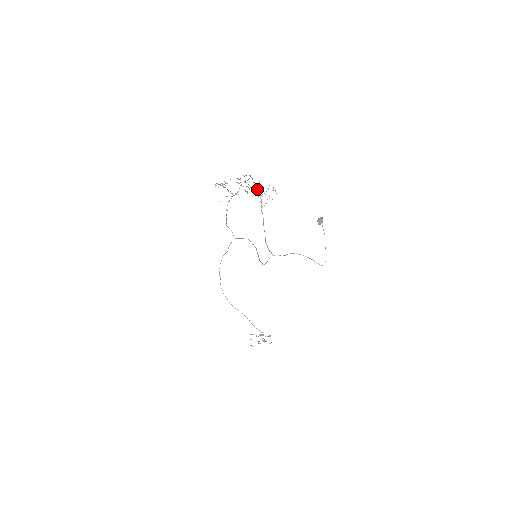
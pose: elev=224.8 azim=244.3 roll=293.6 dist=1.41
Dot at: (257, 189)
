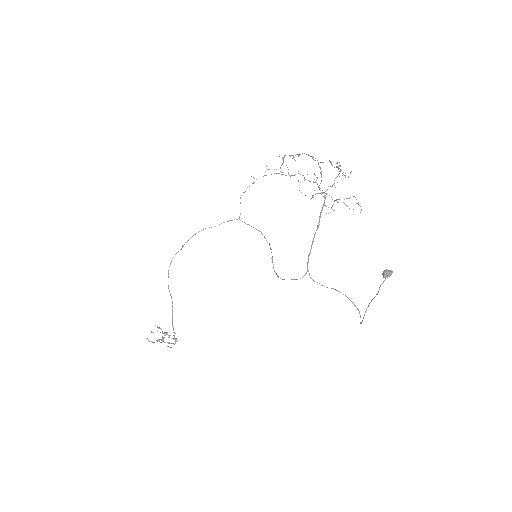
Dot at: (327, 189)
